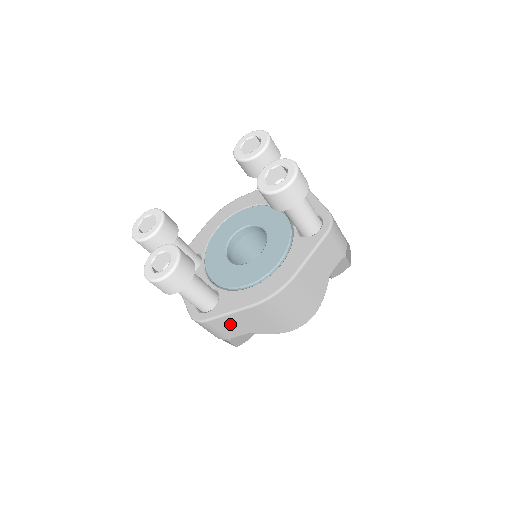
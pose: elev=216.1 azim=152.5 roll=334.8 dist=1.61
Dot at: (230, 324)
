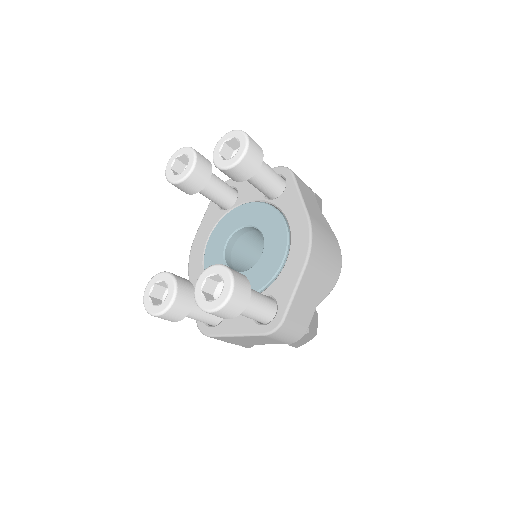
Dot at: (301, 306)
